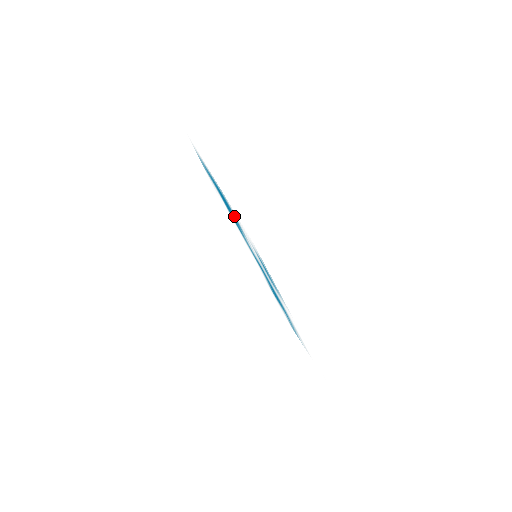
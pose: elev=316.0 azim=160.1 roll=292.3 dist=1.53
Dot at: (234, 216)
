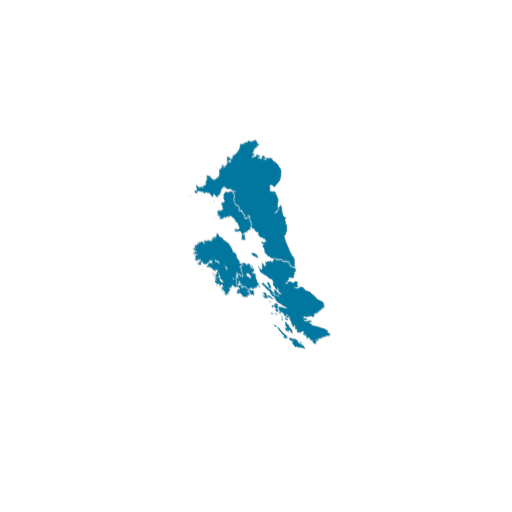
Dot at: (238, 210)
